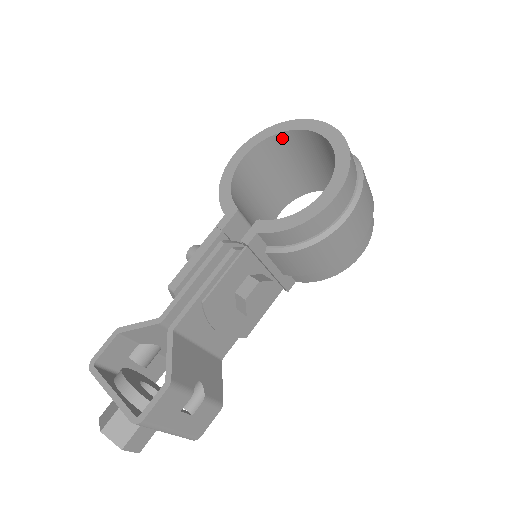
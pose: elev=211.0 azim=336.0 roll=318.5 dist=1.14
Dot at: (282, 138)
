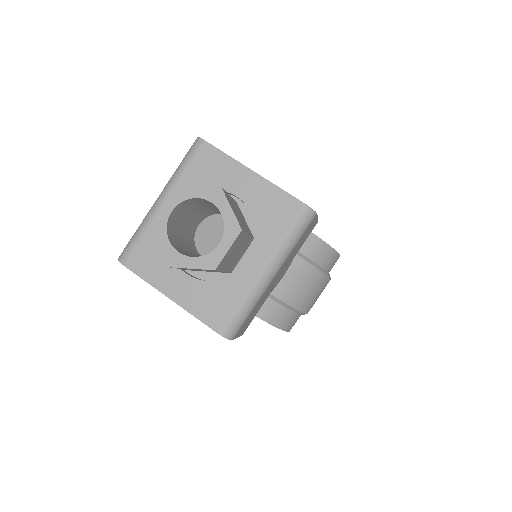
Dot at: occluded
